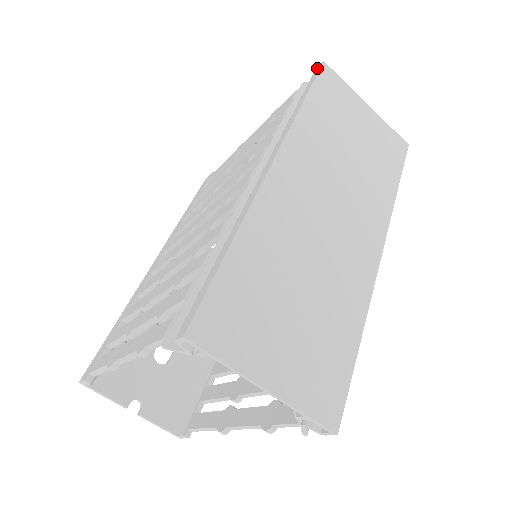
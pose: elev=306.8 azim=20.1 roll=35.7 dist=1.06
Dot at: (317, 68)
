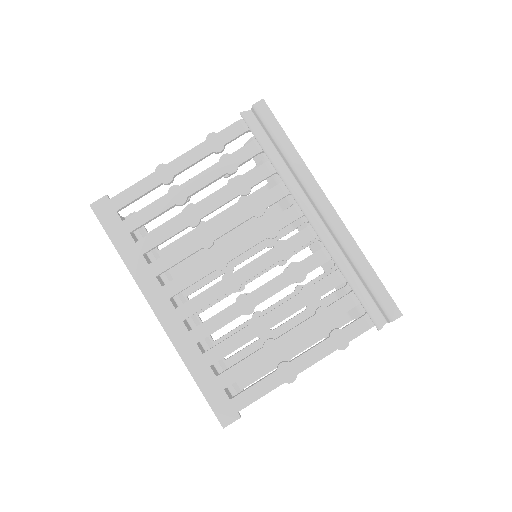
Dot at: (259, 104)
